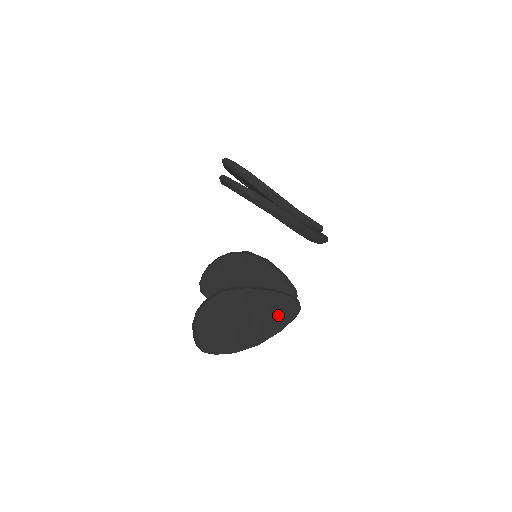
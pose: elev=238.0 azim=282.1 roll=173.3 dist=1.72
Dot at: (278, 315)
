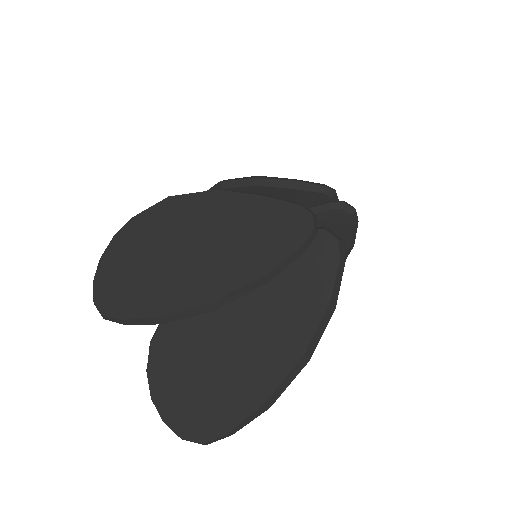
Dot at: occluded
